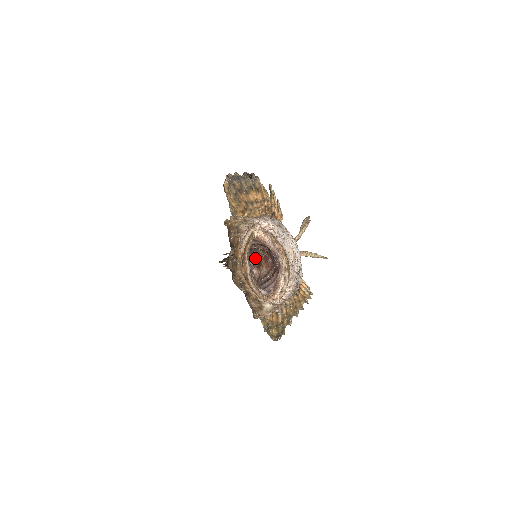
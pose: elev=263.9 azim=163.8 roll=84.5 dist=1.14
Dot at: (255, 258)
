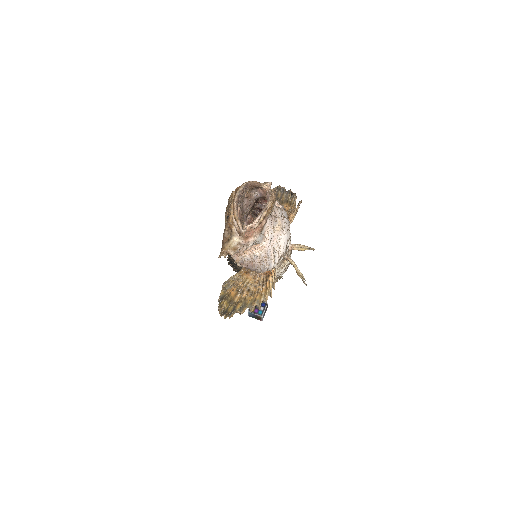
Dot at: occluded
